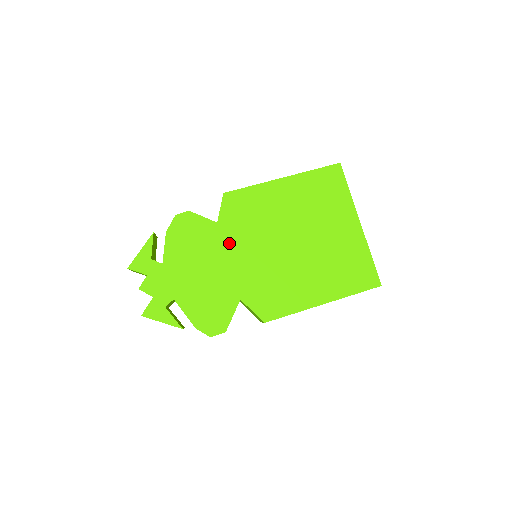
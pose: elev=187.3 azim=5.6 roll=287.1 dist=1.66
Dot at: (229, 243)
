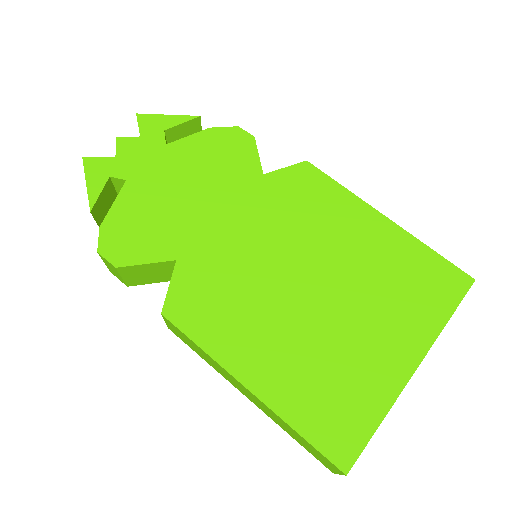
Dot at: (247, 202)
